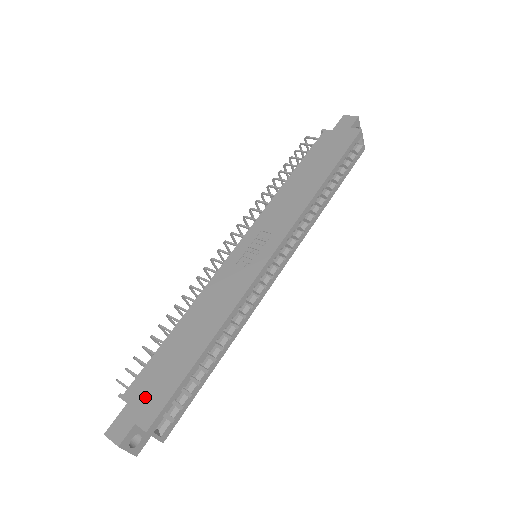
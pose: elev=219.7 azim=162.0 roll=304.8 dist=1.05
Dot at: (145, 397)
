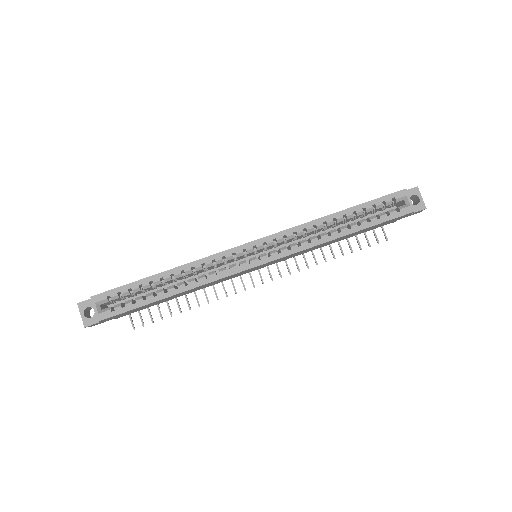
Dot at: occluded
